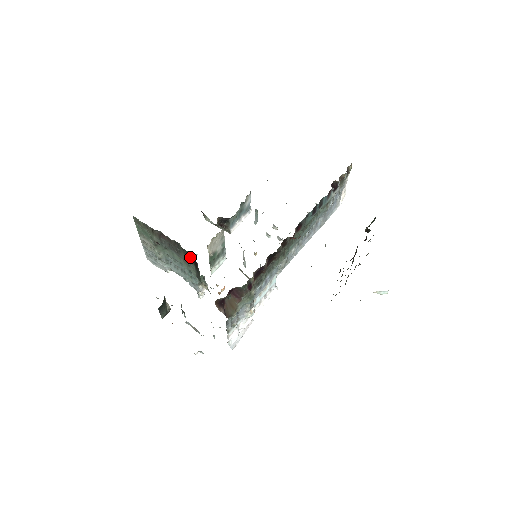
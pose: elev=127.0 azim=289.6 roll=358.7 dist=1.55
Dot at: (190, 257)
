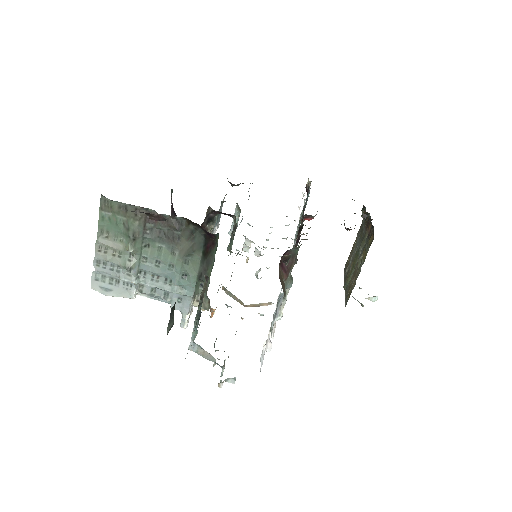
Dot at: (198, 240)
